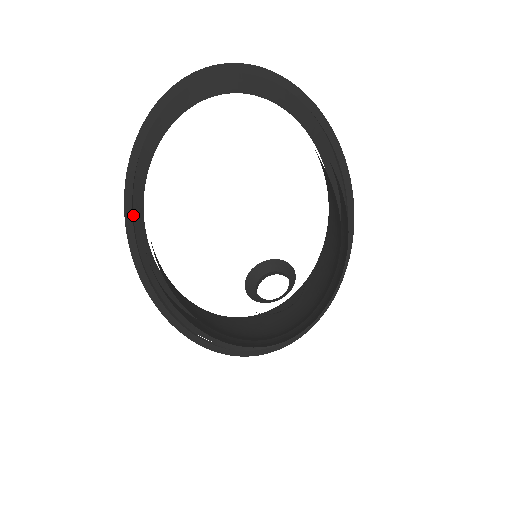
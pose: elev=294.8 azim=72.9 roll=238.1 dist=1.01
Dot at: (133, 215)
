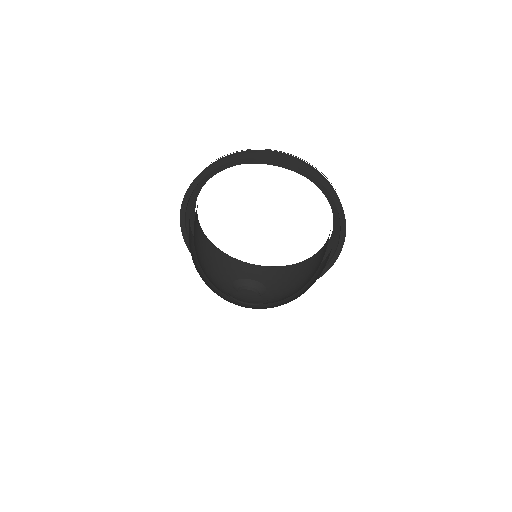
Dot at: occluded
